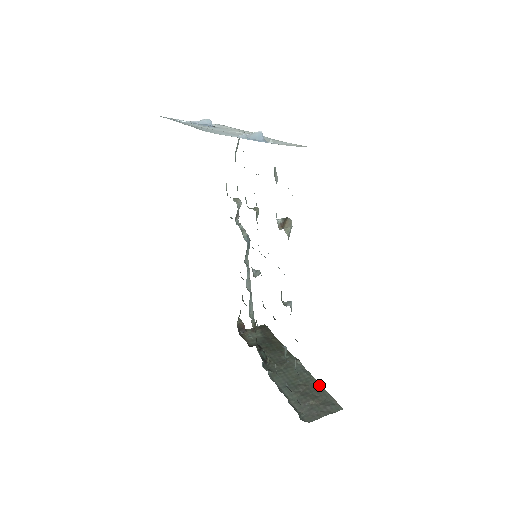
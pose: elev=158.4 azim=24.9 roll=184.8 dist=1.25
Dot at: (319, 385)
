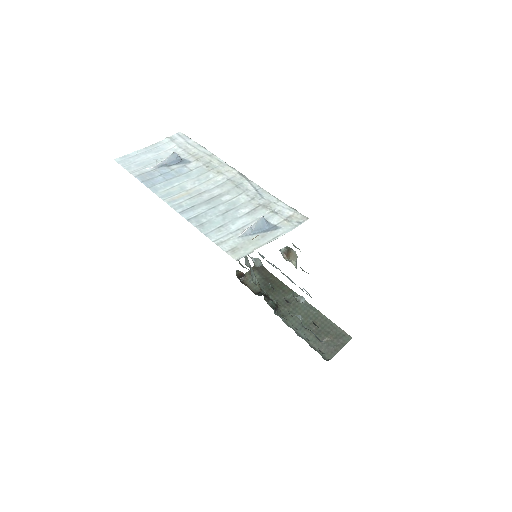
Dot at: (327, 319)
